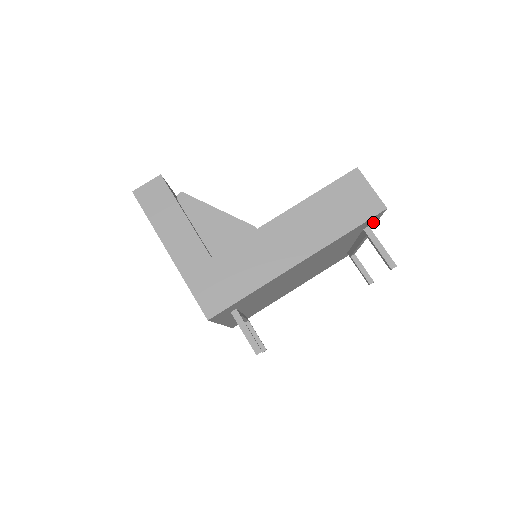
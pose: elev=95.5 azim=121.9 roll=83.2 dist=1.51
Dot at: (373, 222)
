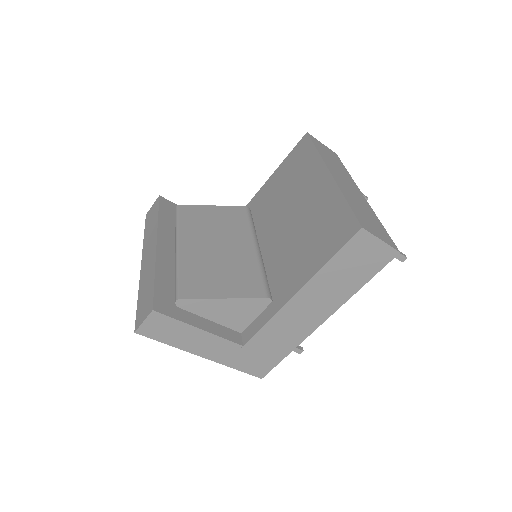
Dot at: occluded
